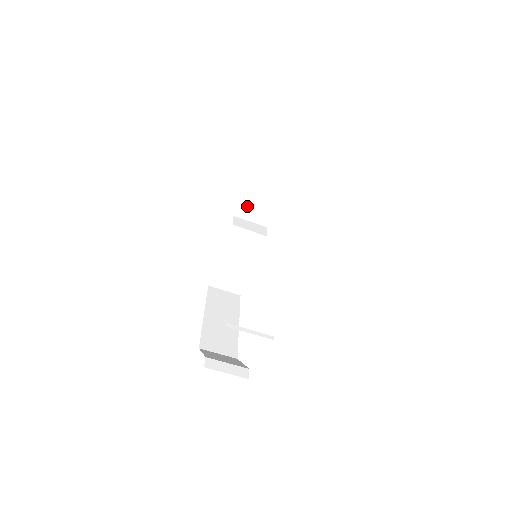
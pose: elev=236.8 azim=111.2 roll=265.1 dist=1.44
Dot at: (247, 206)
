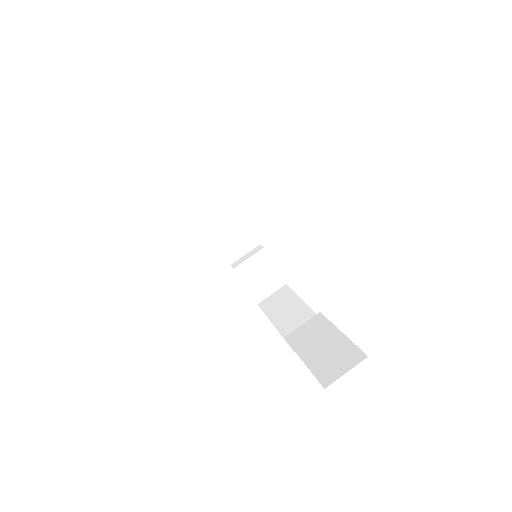
Dot at: occluded
